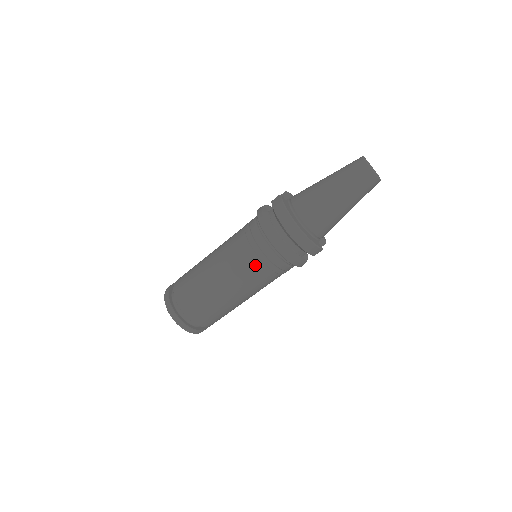
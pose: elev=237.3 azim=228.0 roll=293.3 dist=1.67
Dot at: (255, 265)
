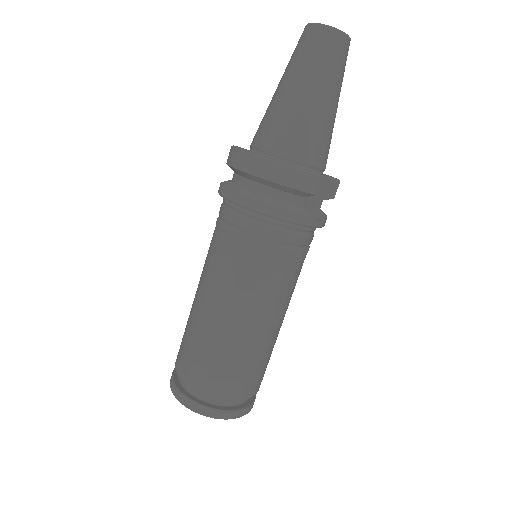
Dot at: (237, 253)
